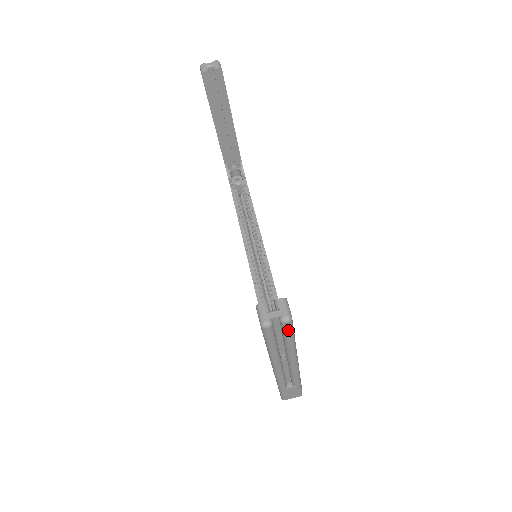
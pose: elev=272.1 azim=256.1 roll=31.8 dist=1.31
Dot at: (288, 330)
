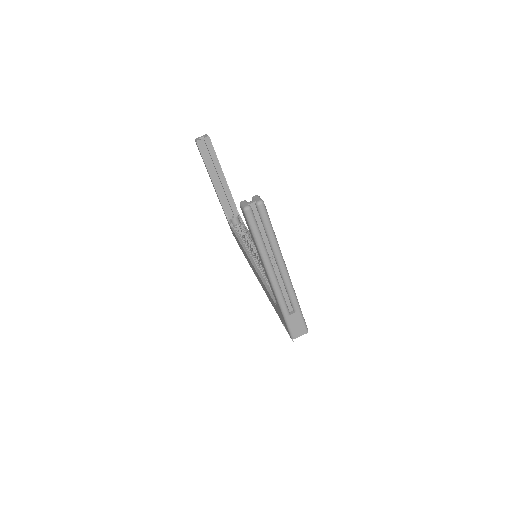
Dot at: (264, 215)
